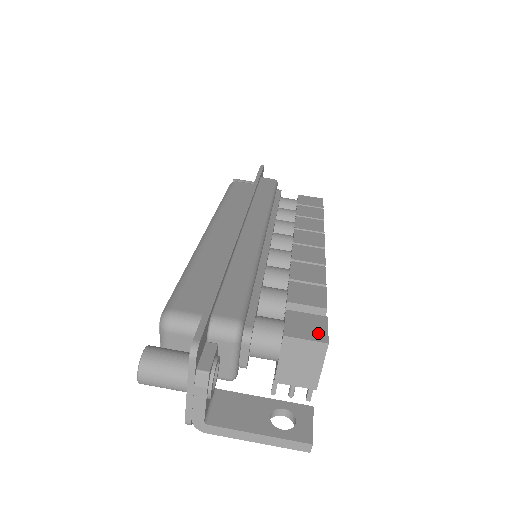
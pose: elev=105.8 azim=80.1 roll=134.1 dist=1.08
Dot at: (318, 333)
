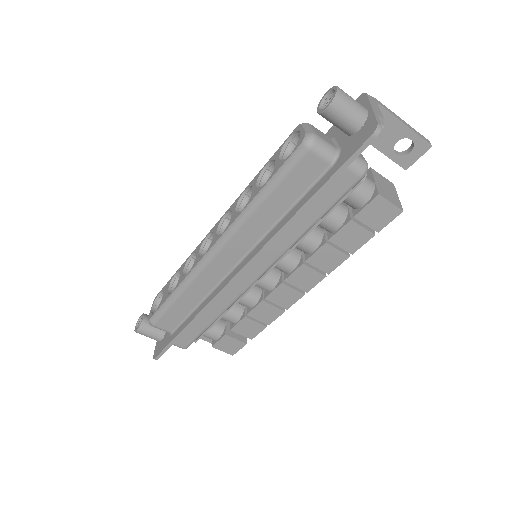
Dot at: (232, 350)
